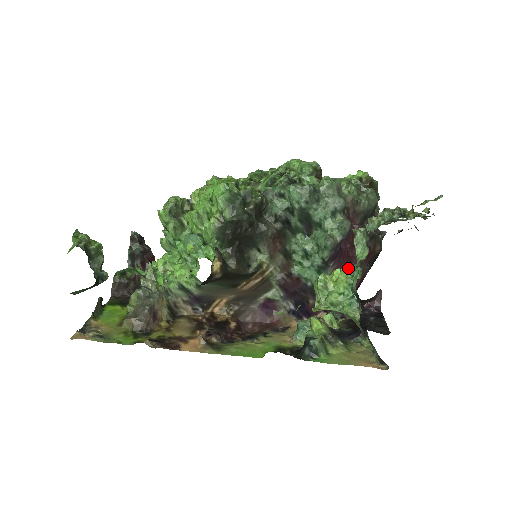
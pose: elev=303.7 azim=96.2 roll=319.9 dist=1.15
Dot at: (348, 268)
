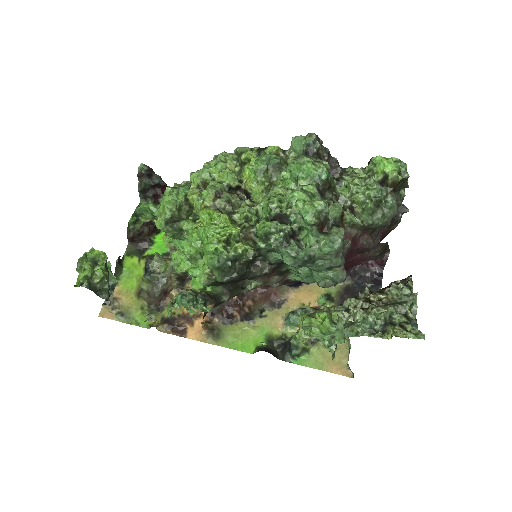
Dot at: (349, 265)
